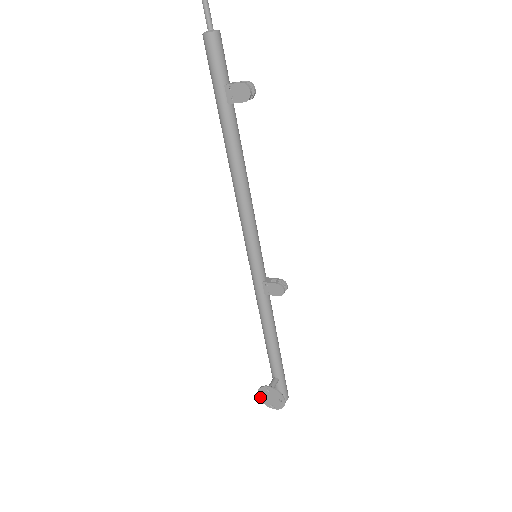
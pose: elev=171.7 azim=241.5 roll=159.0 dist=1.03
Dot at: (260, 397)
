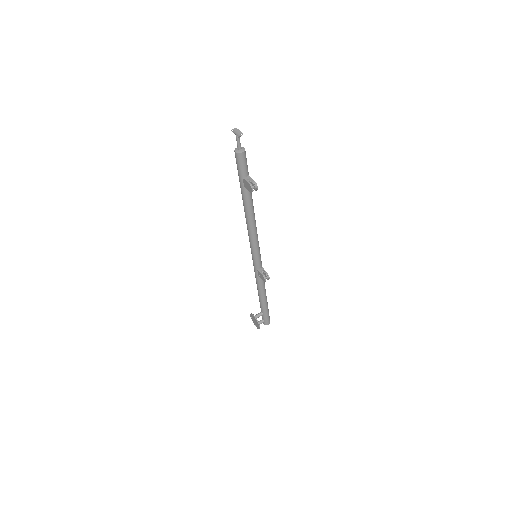
Dot at: (251, 317)
